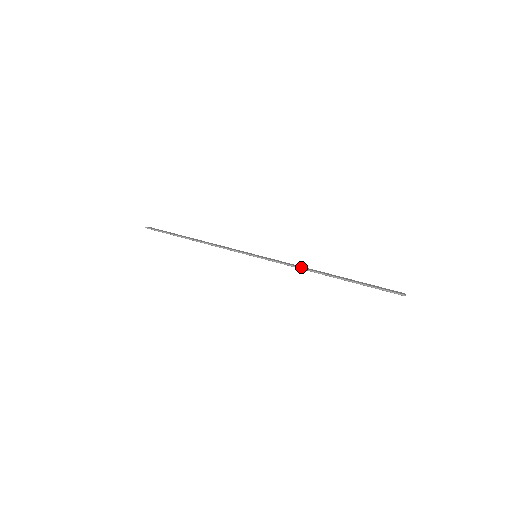
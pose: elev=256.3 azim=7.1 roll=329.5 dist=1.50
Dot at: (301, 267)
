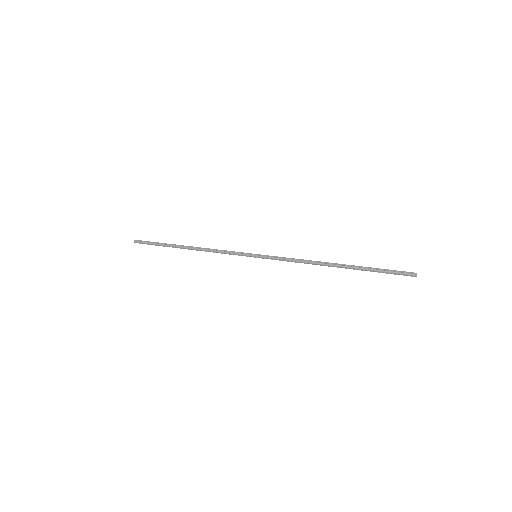
Dot at: (306, 260)
